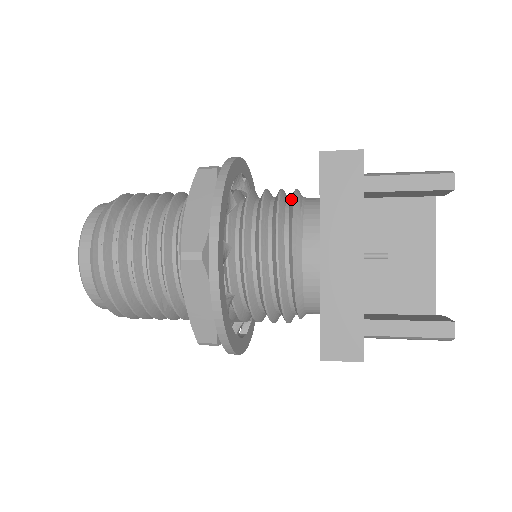
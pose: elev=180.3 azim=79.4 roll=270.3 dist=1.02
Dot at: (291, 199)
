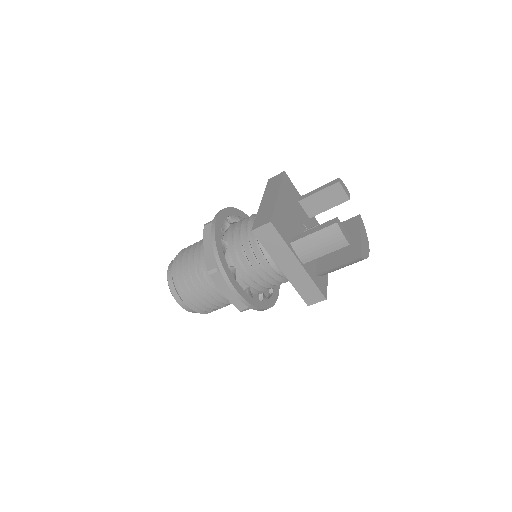
Dot at: occluded
